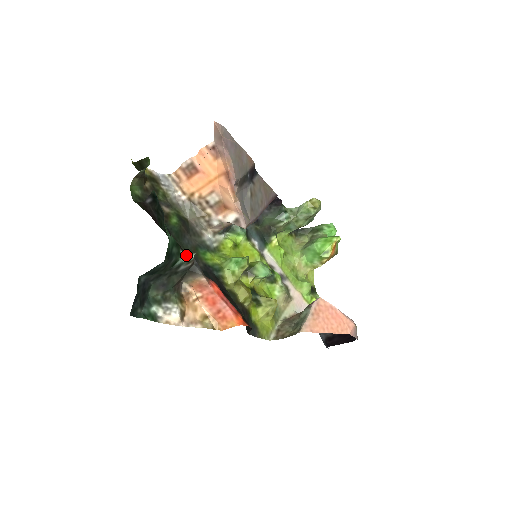
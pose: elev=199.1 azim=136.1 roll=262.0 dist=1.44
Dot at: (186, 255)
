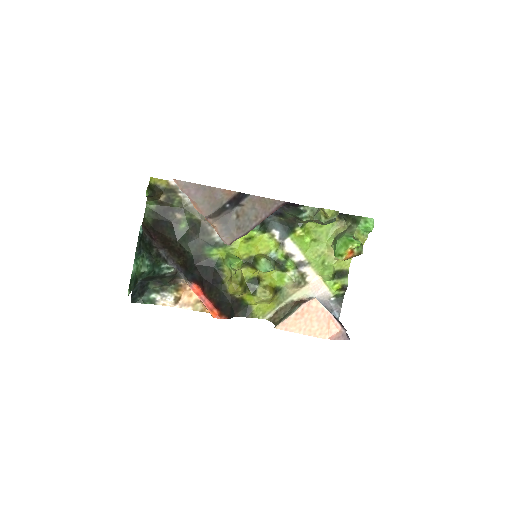
Dot at: (168, 269)
